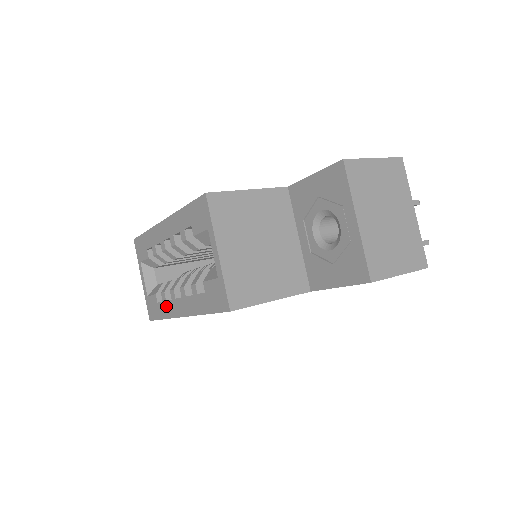
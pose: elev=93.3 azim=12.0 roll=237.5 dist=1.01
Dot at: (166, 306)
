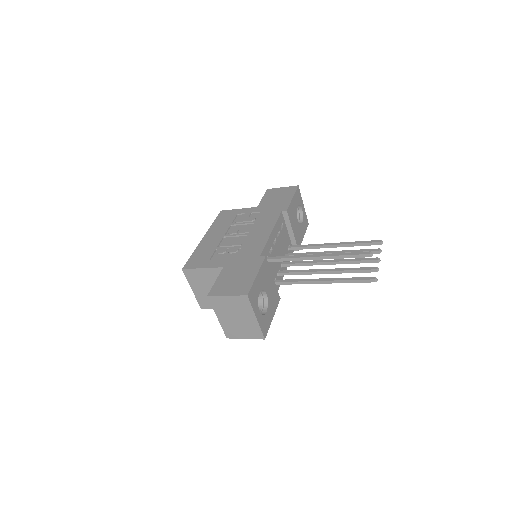
Dot at: occluded
